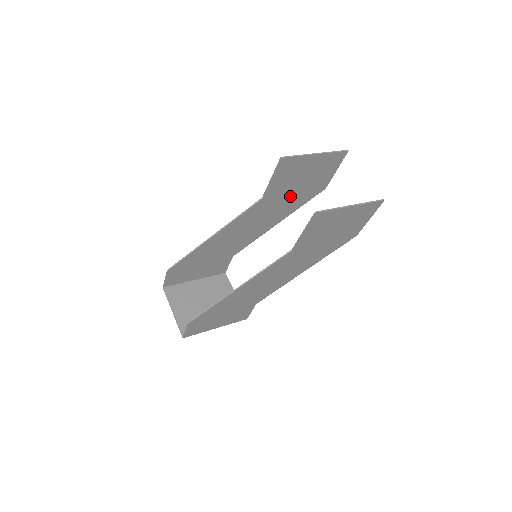
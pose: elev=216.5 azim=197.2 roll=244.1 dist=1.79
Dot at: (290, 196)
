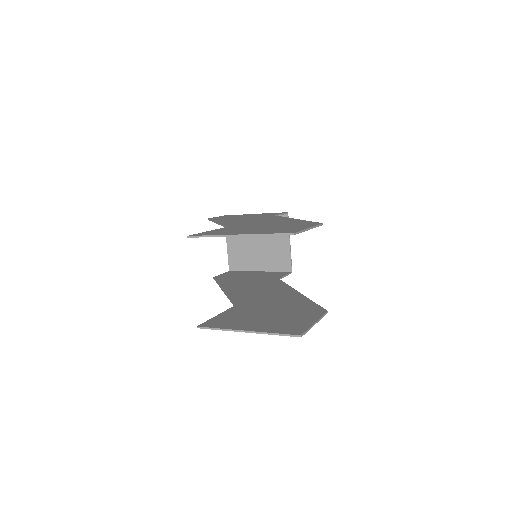
Dot at: occluded
